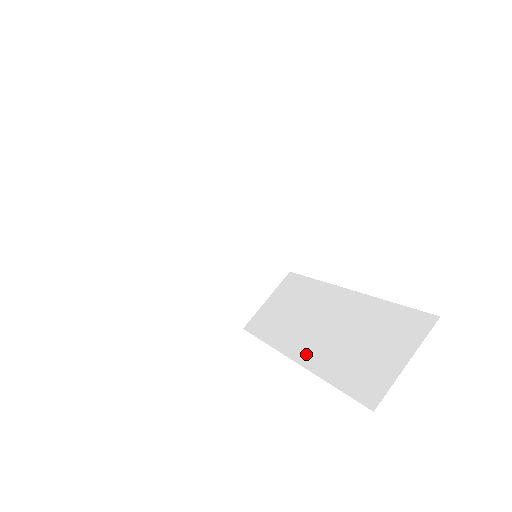
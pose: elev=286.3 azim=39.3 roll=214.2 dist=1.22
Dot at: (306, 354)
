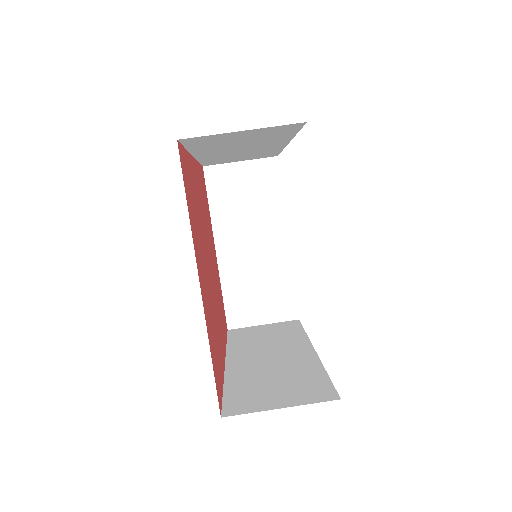
Dot at: (237, 364)
